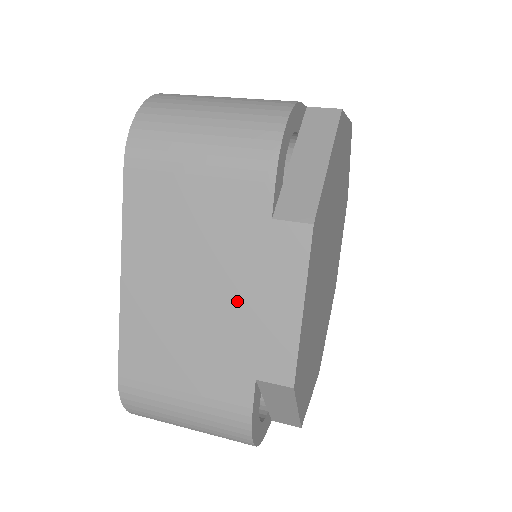
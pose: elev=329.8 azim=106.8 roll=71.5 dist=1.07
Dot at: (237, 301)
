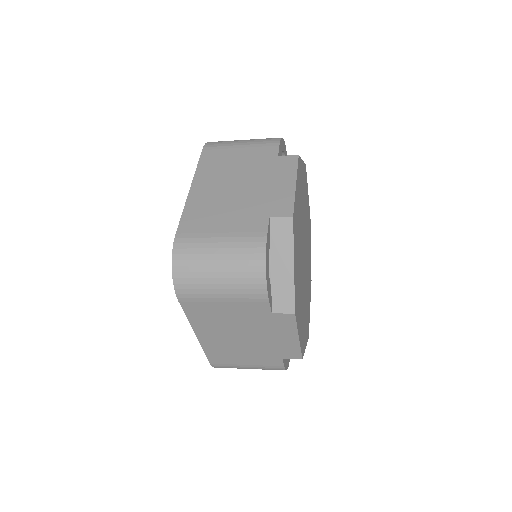
Dot at: (259, 186)
